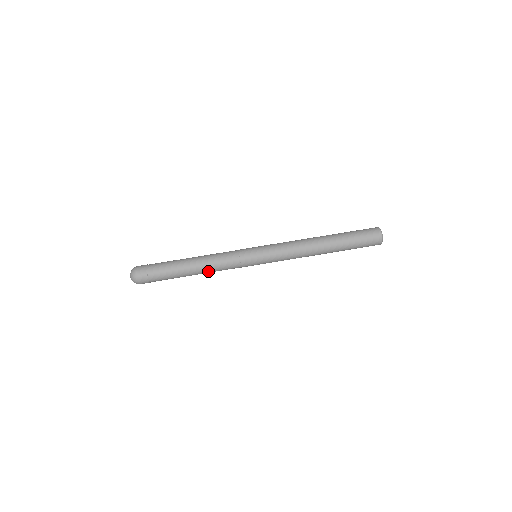
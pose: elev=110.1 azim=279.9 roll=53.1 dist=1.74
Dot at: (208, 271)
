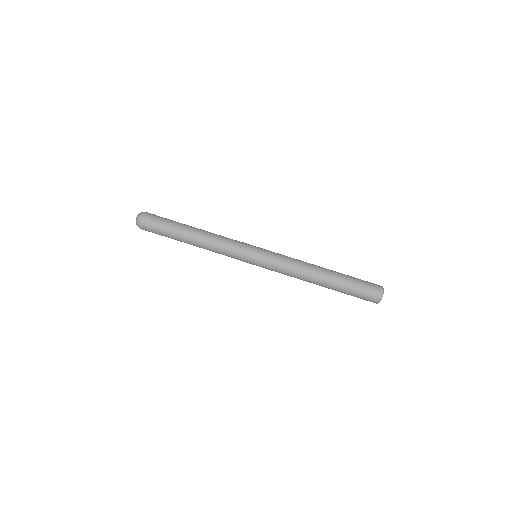
Dot at: (206, 247)
